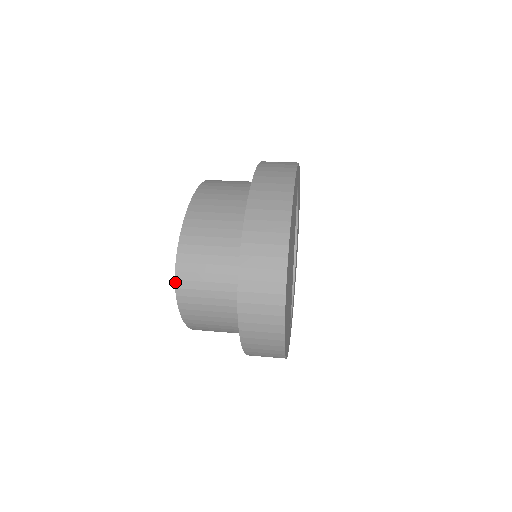
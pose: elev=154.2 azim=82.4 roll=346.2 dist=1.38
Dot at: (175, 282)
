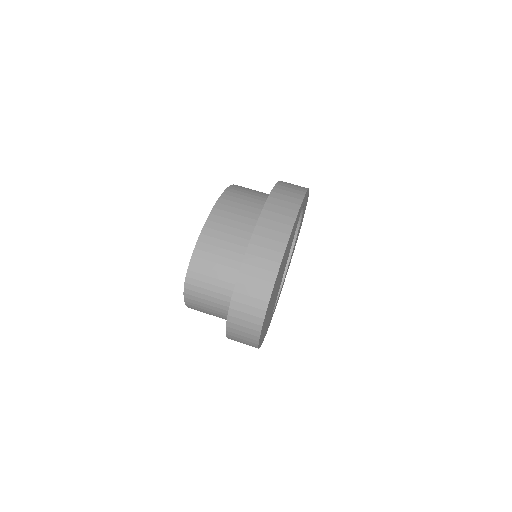
Dot at: (184, 284)
